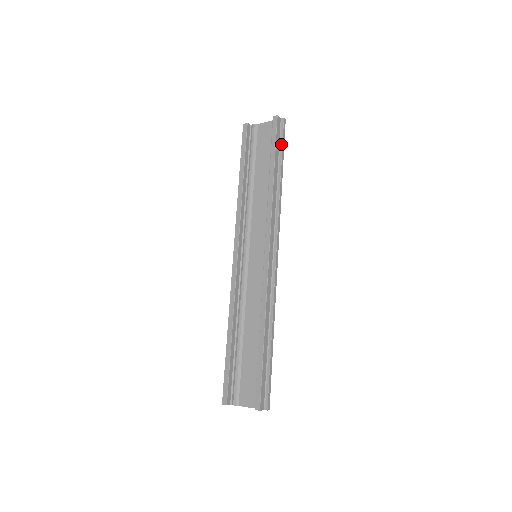
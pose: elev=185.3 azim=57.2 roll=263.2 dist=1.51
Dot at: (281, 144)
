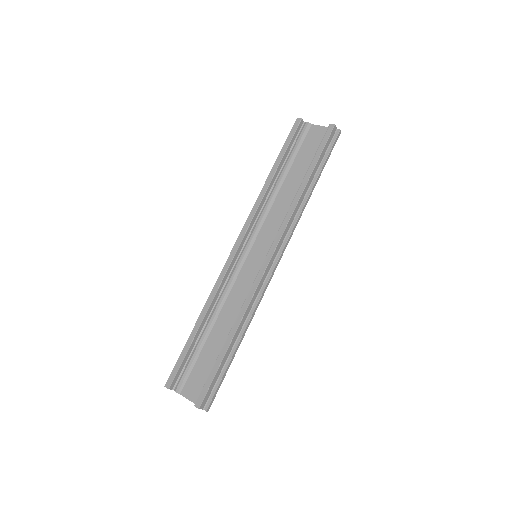
Dot at: (326, 155)
